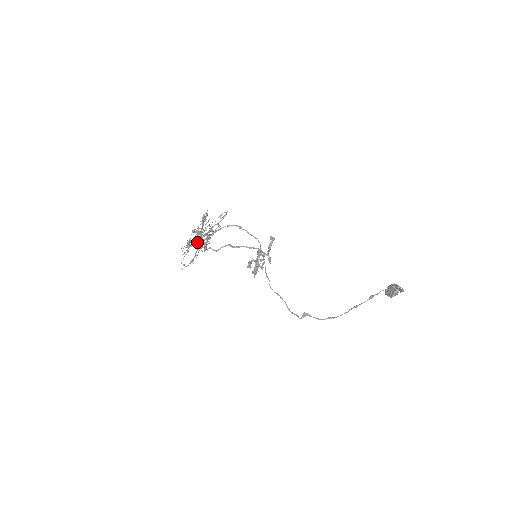
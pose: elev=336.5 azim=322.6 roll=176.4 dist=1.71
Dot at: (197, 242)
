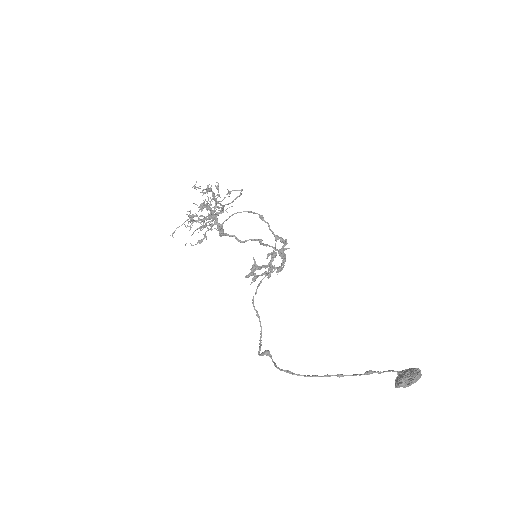
Dot at: occluded
